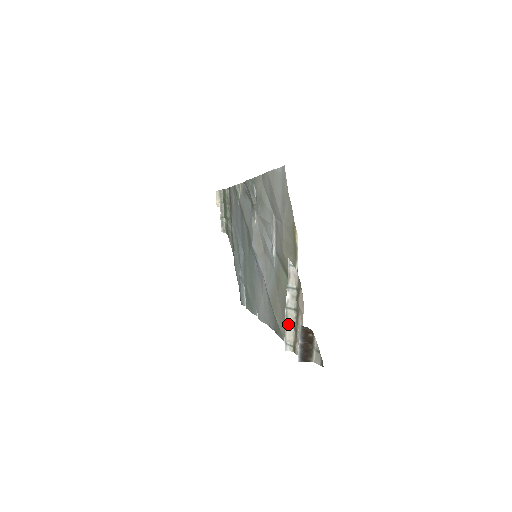
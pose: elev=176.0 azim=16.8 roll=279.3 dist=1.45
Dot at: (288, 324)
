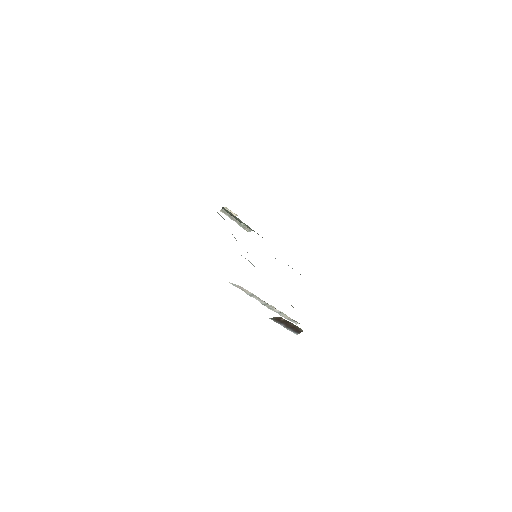
Dot at: (277, 312)
